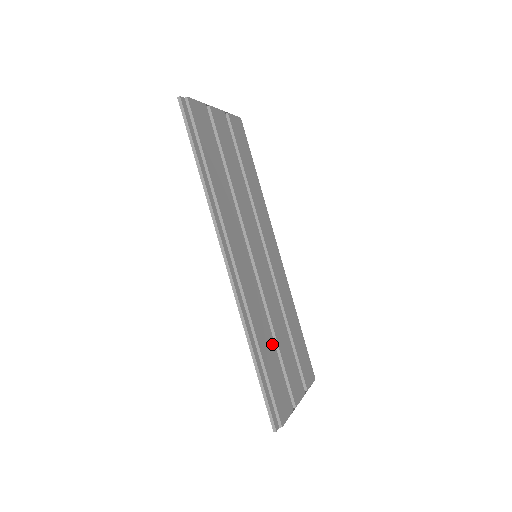
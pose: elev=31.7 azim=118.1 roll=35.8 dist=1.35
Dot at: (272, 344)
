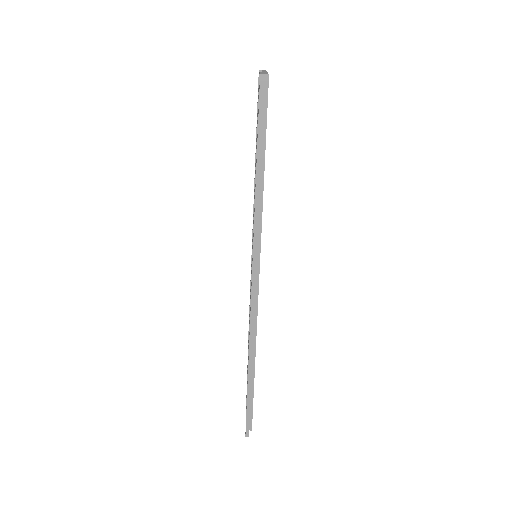
Dot at: occluded
